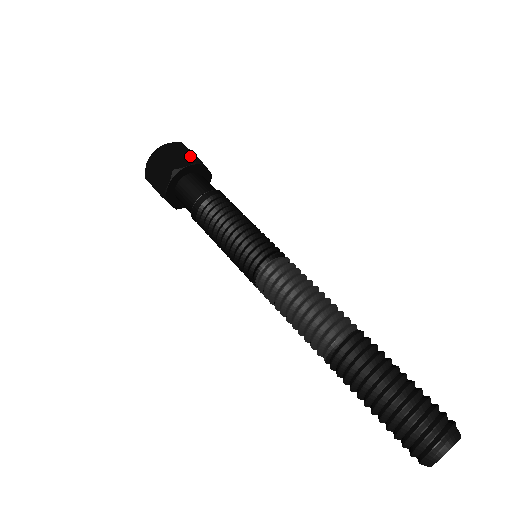
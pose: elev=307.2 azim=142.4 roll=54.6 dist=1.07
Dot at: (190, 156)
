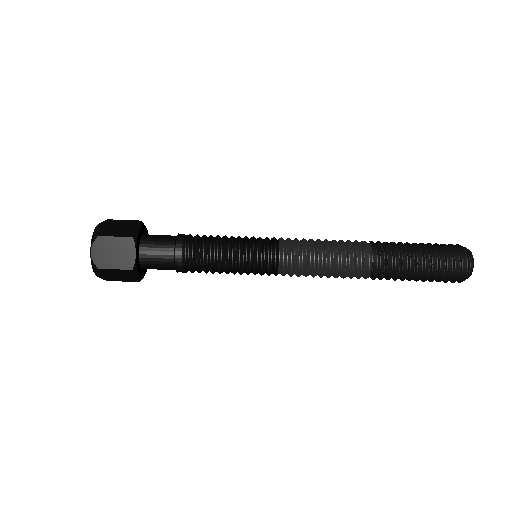
Dot at: (123, 243)
